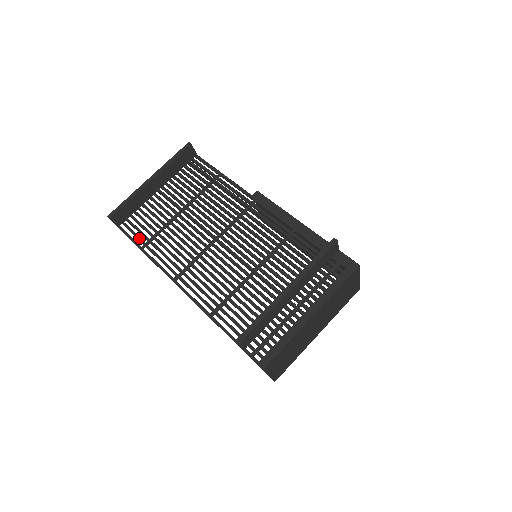
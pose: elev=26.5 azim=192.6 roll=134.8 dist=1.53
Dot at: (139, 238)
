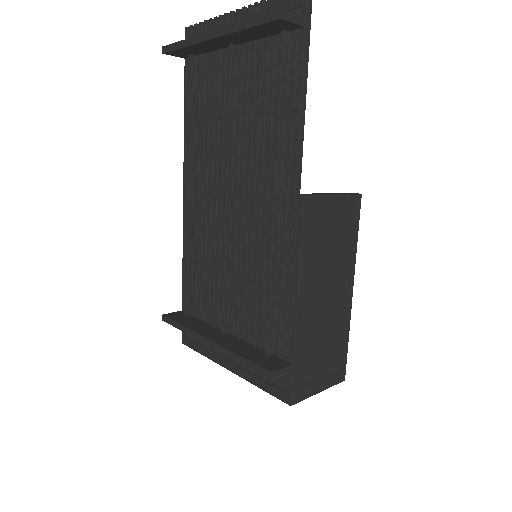
Dot at: occluded
